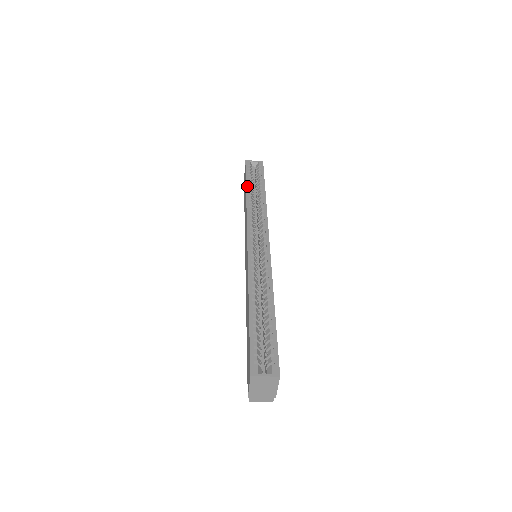
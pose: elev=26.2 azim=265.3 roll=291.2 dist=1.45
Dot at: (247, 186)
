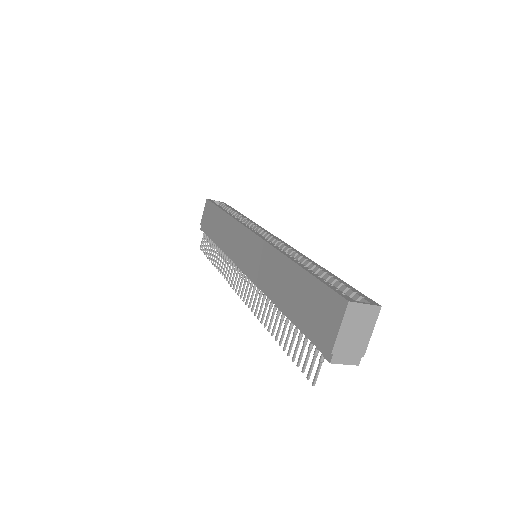
Dot at: (221, 208)
